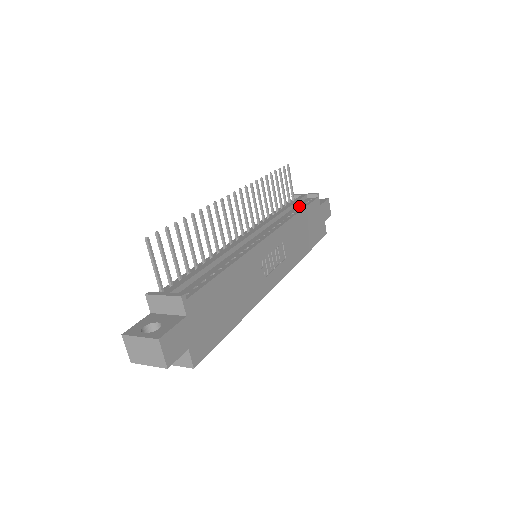
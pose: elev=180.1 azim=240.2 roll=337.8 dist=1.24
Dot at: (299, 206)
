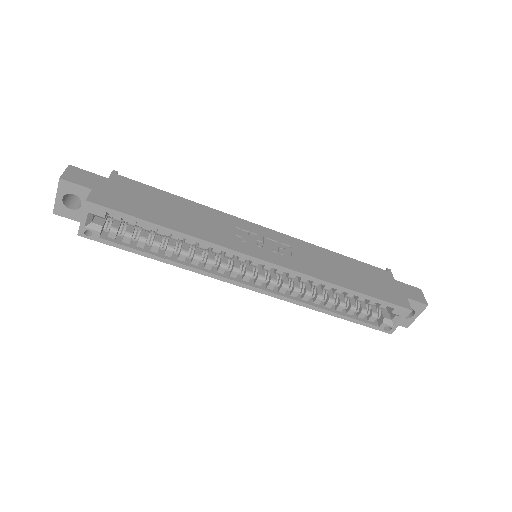
Dot at: occluded
